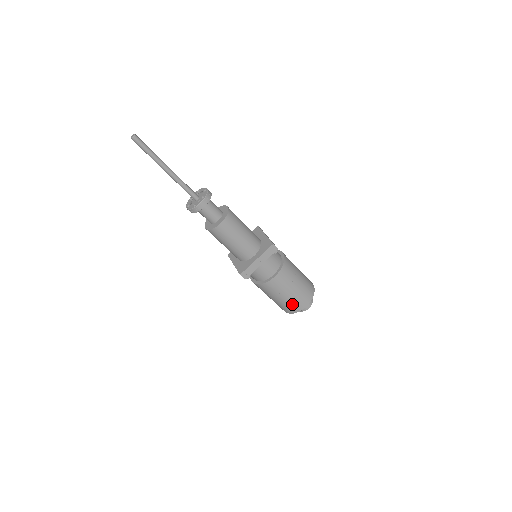
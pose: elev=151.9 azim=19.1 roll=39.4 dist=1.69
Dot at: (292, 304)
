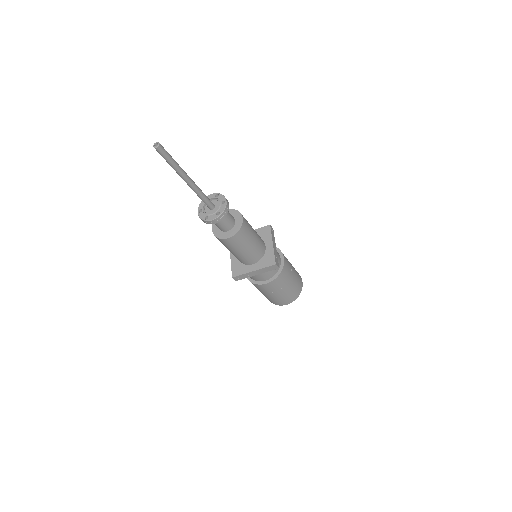
Dot at: (274, 300)
